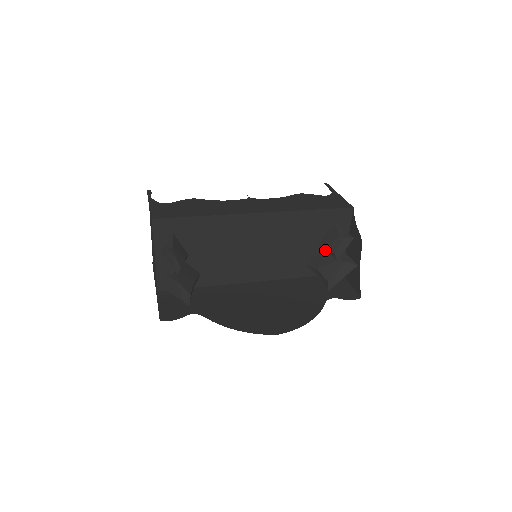
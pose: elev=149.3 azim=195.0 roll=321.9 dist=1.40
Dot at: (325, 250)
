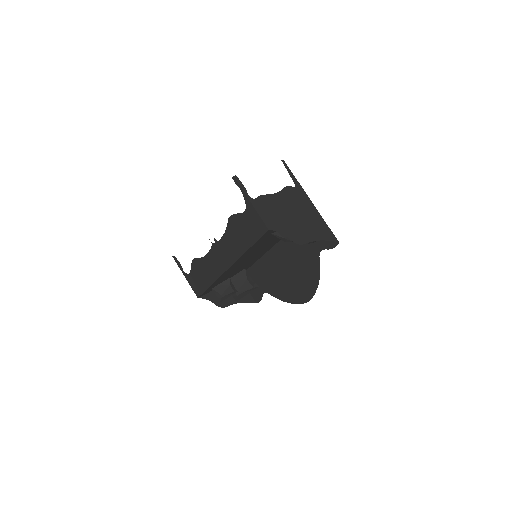
Dot at: occluded
